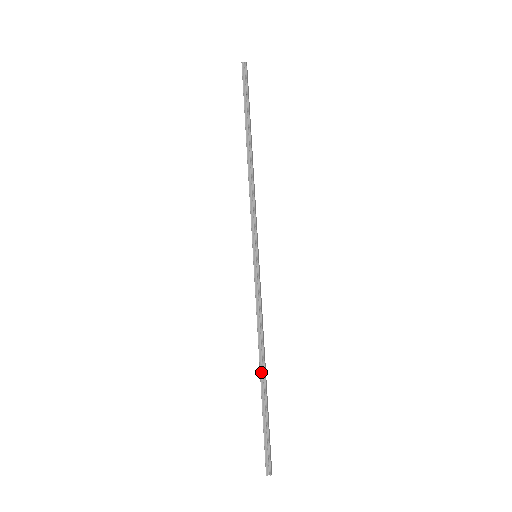
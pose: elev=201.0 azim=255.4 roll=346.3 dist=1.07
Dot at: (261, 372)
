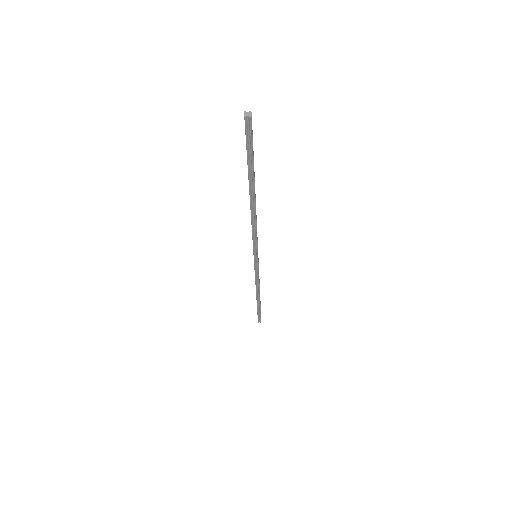
Dot at: (257, 298)
